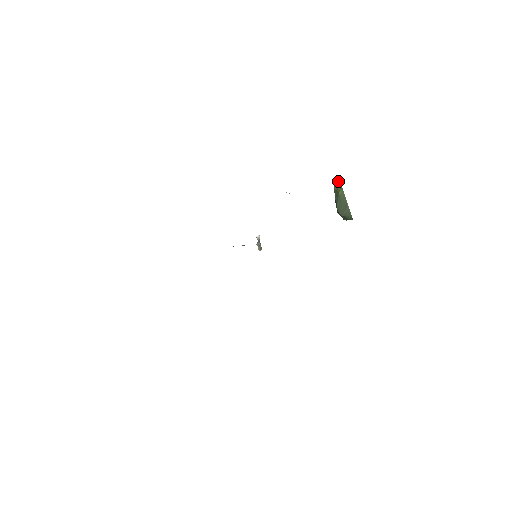
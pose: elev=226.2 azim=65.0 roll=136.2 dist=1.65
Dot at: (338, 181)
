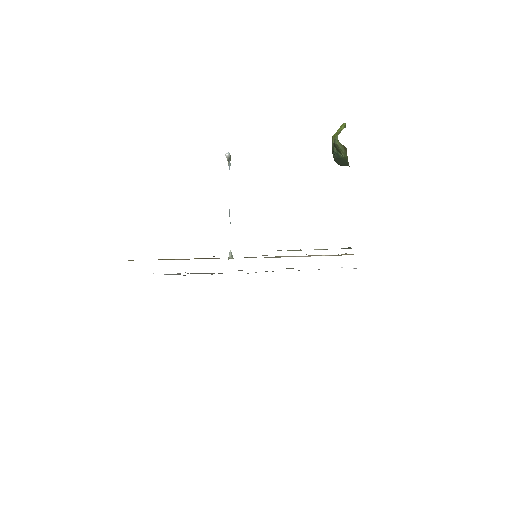
Dot at: (343, 146)
